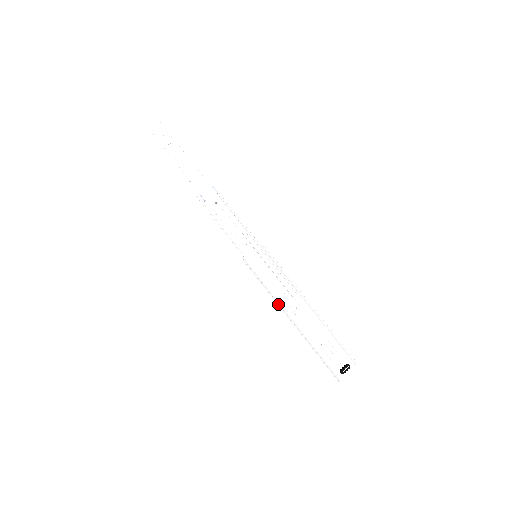
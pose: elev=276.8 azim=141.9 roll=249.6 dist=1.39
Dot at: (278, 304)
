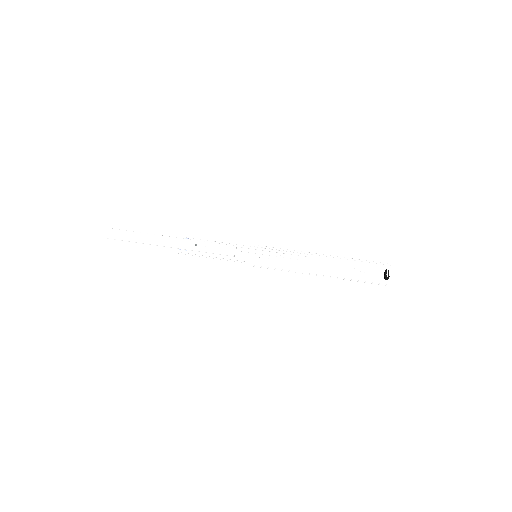
Dot at: occluded
